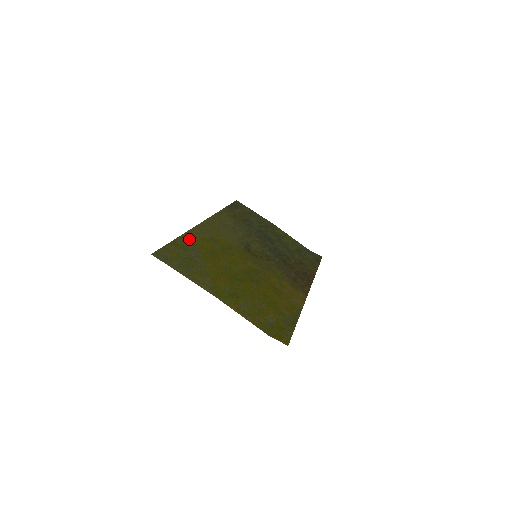
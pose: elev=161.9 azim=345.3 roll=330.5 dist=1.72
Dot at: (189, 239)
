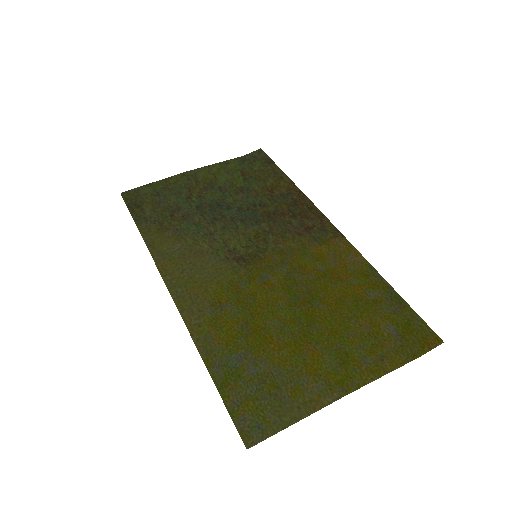
Dot at: (213, 350)
